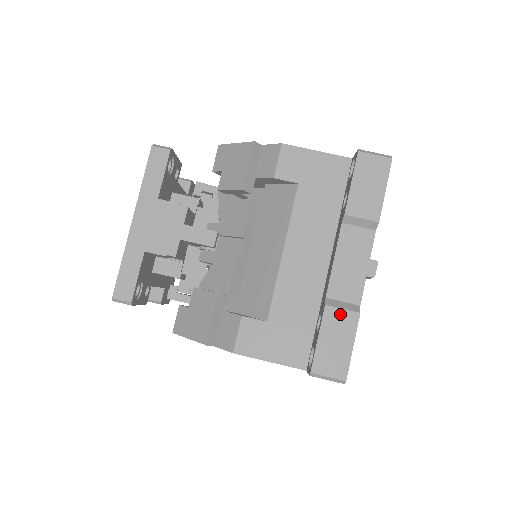
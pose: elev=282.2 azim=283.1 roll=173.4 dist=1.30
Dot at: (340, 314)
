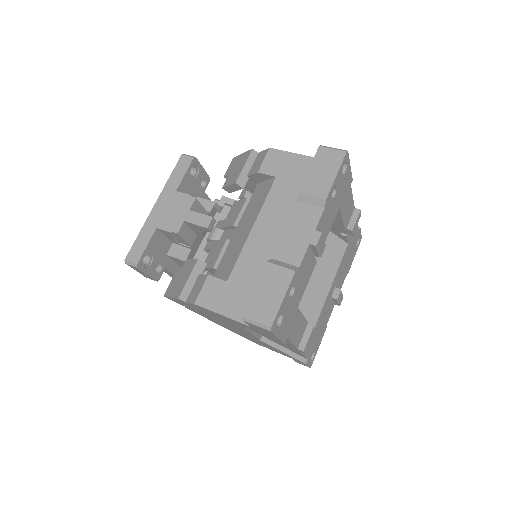
Dot at: (278, 270)
